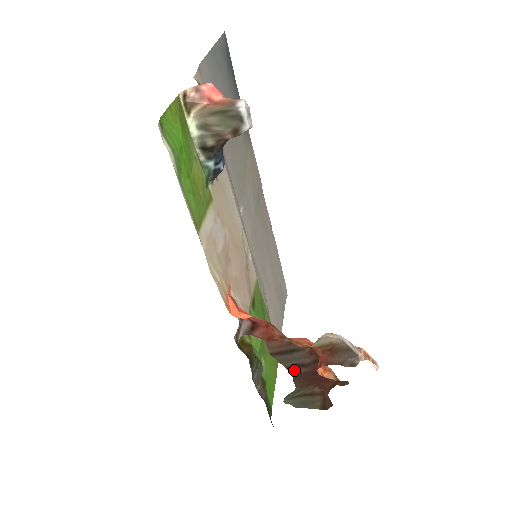
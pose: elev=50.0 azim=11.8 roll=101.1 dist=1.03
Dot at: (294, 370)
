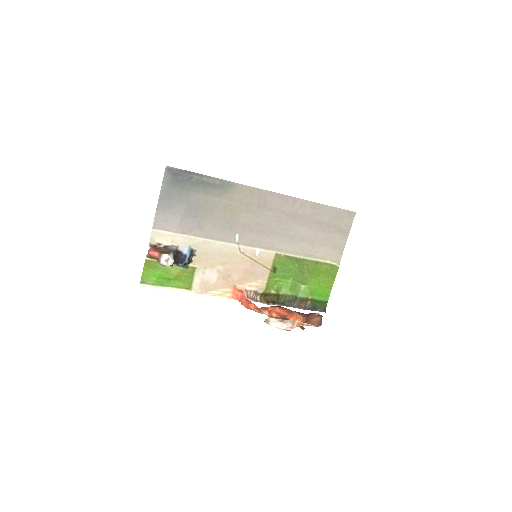
Dot at: occluded
